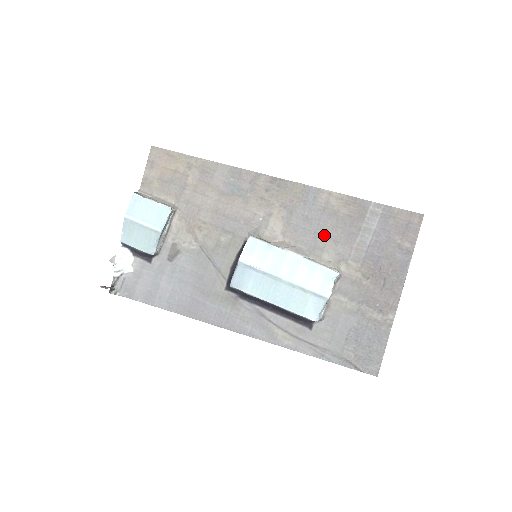
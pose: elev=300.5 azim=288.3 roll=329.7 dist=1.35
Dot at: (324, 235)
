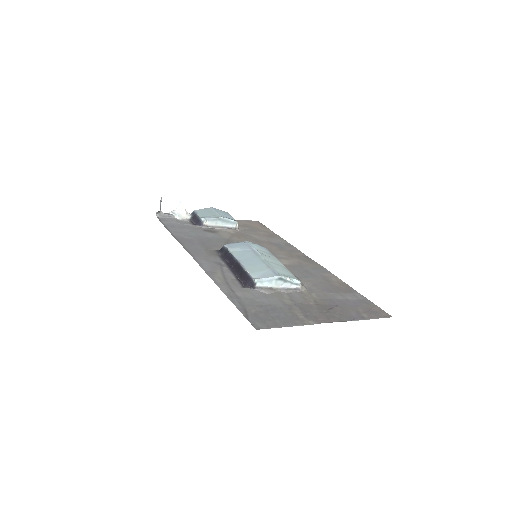
Dot at: (310, 280)
